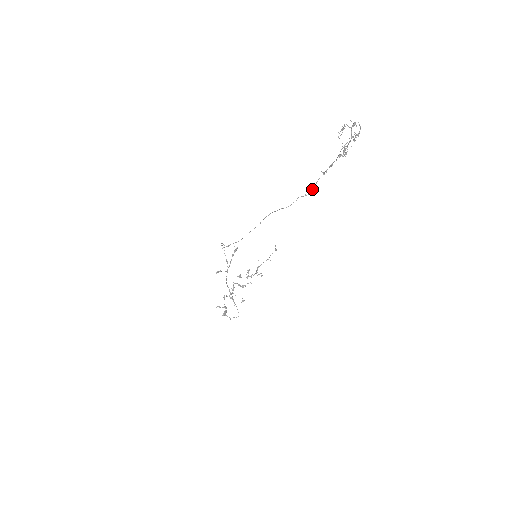
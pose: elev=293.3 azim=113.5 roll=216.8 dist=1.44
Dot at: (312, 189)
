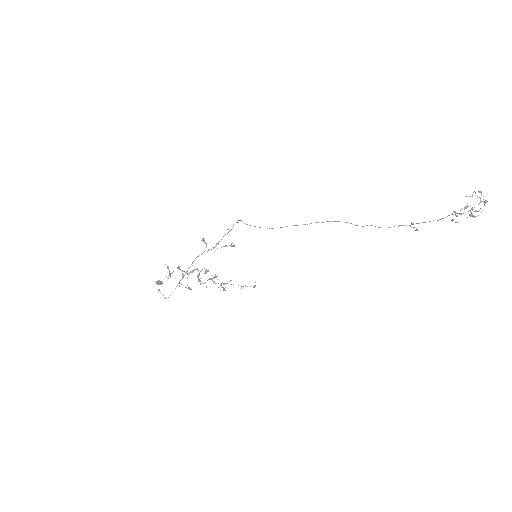
Dot at: occluded
